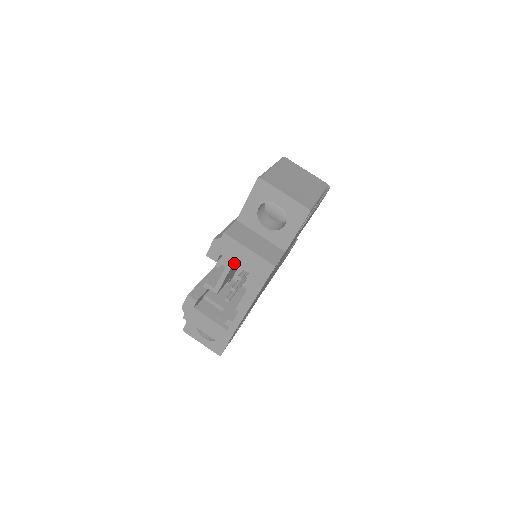
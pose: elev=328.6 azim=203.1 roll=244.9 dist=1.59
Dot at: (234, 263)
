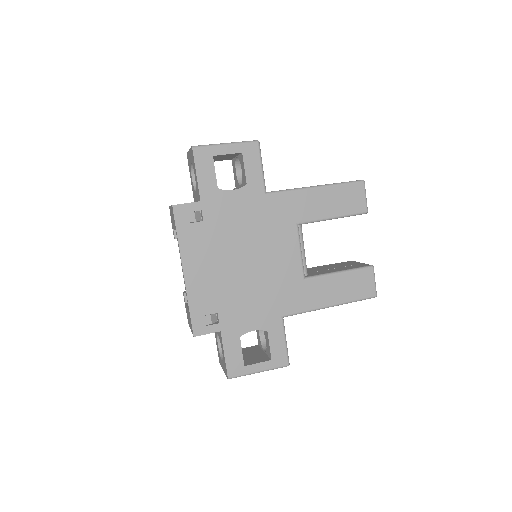
Dot at: occluded
